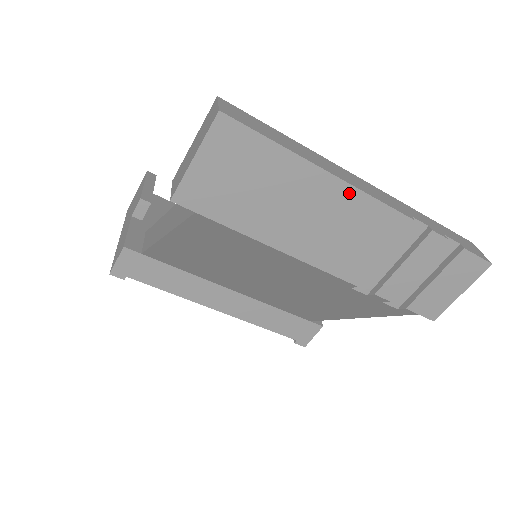
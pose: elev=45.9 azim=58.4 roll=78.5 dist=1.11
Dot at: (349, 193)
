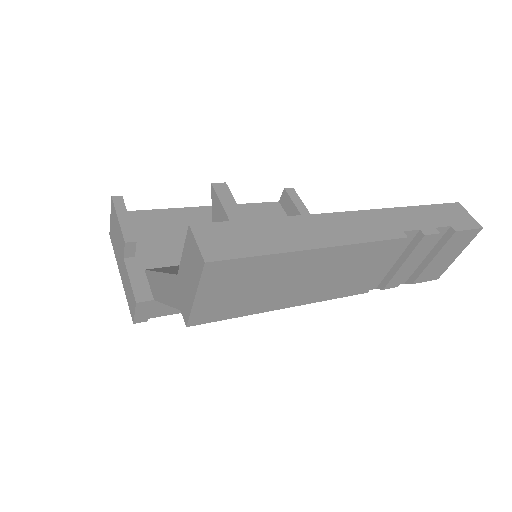
Dot at: (343, 250)
